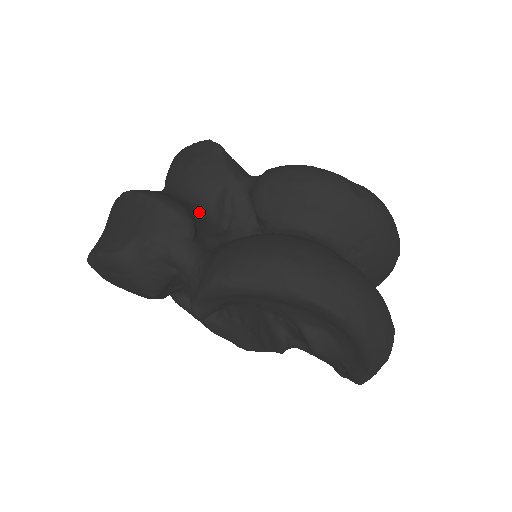
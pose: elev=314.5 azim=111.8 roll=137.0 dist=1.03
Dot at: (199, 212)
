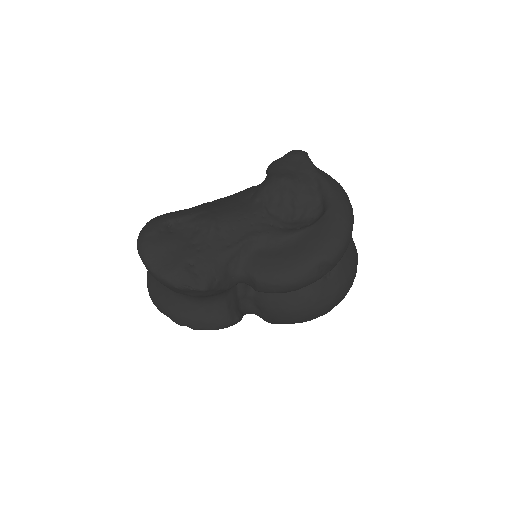
Dot at: (225, 300)
